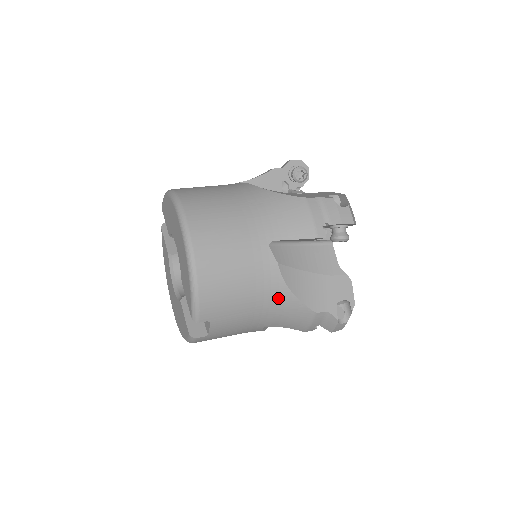
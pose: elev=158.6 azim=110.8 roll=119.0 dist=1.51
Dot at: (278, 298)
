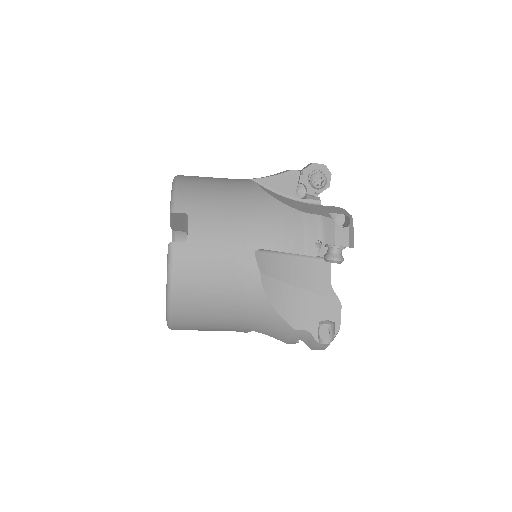
Dot at: (260, 204)
